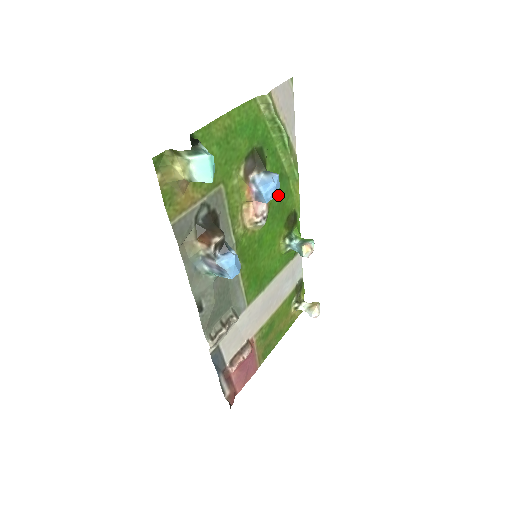
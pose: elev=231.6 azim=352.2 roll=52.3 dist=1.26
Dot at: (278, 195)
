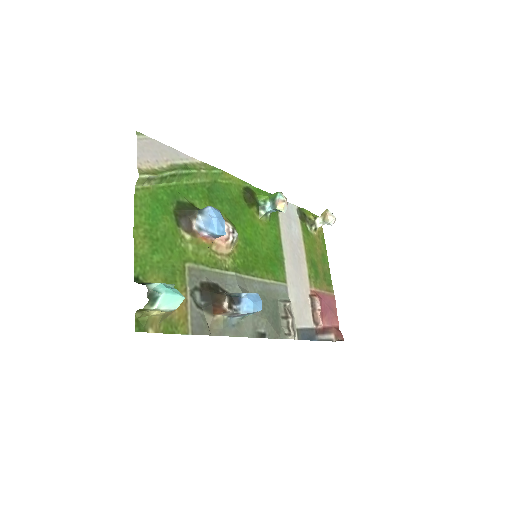
Dot at: (223, 202)
